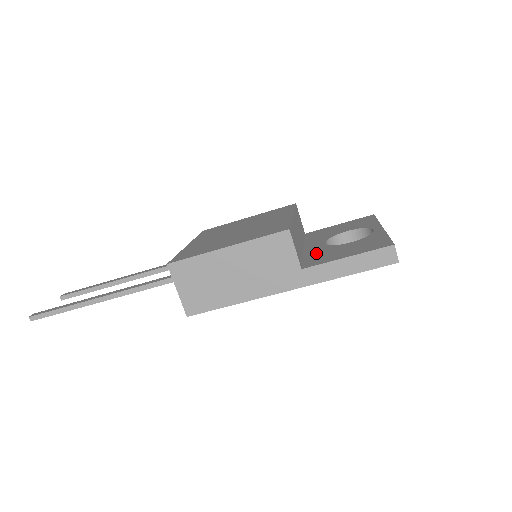
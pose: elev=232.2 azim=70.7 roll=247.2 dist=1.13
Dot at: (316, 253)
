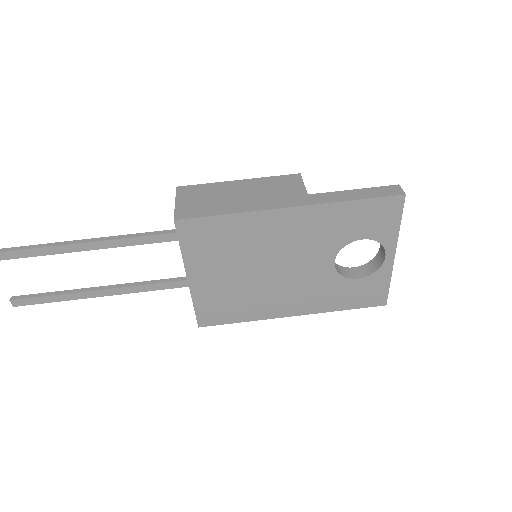
Dot at: occluded
